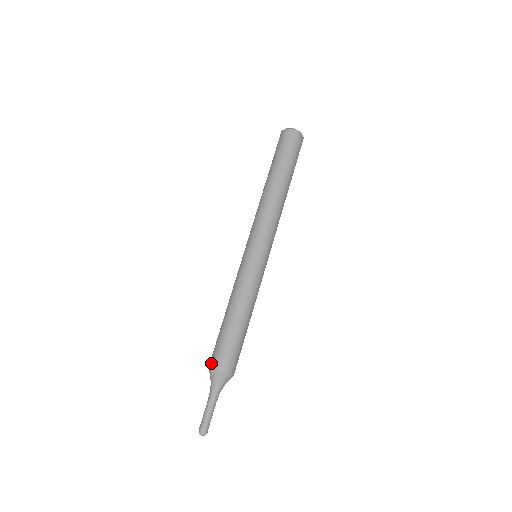
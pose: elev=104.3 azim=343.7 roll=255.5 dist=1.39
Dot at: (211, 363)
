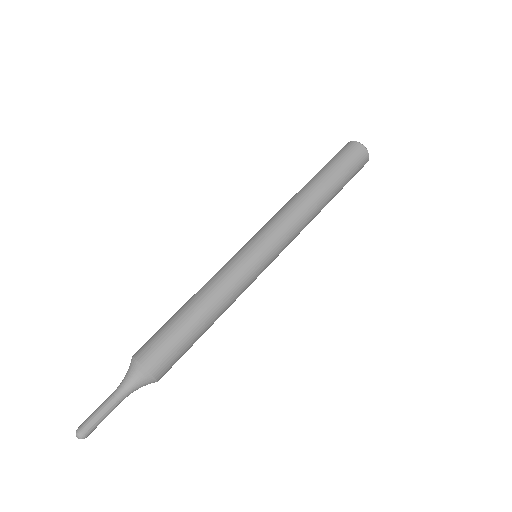
Dot at: occluded
